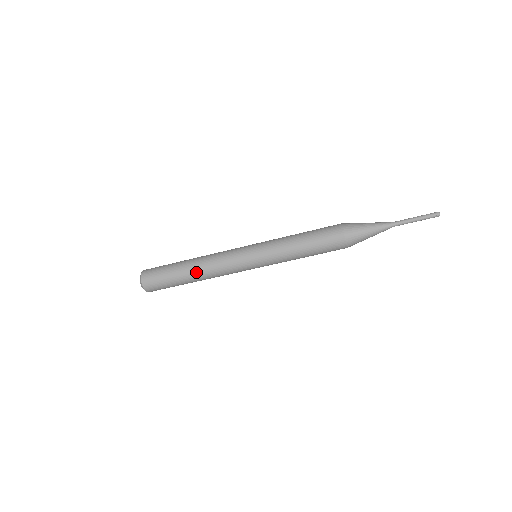
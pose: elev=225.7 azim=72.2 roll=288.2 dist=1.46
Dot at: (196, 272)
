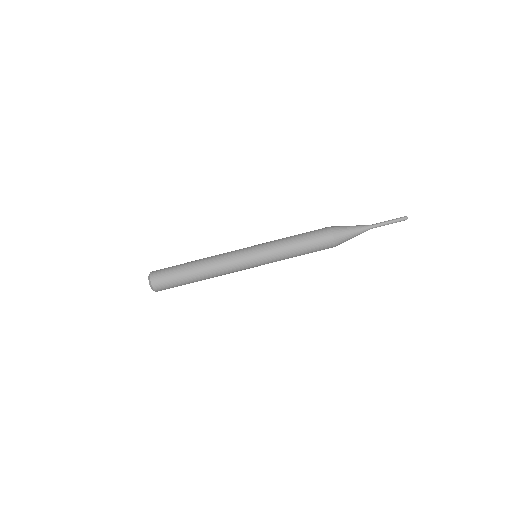
Dot at: (203, 270)
